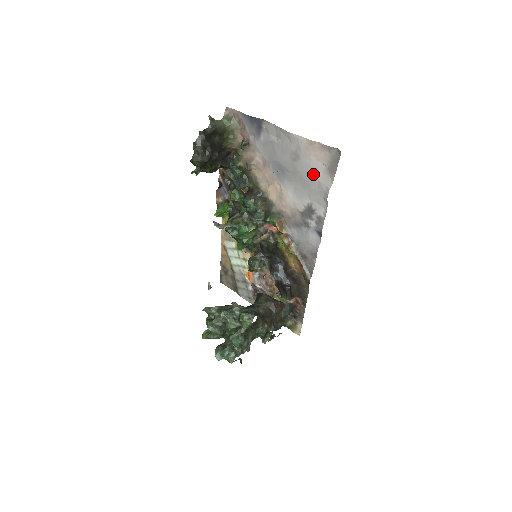
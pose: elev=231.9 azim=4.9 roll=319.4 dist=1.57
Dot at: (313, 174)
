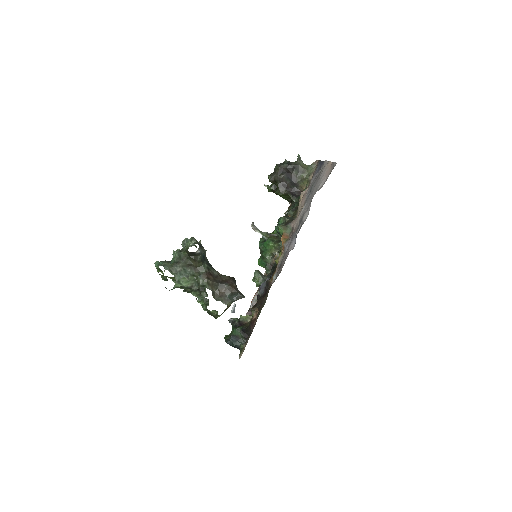
Dot at: (318, 187)
